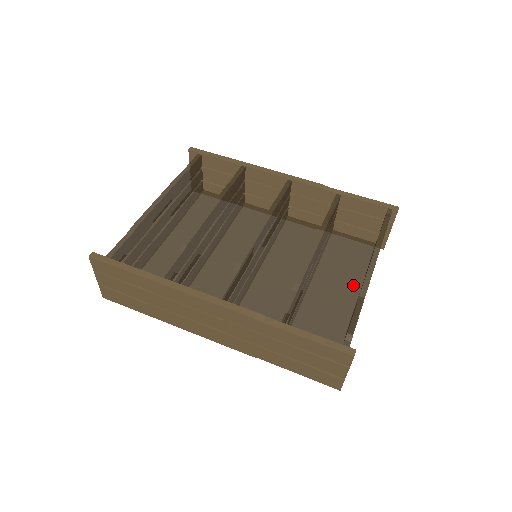
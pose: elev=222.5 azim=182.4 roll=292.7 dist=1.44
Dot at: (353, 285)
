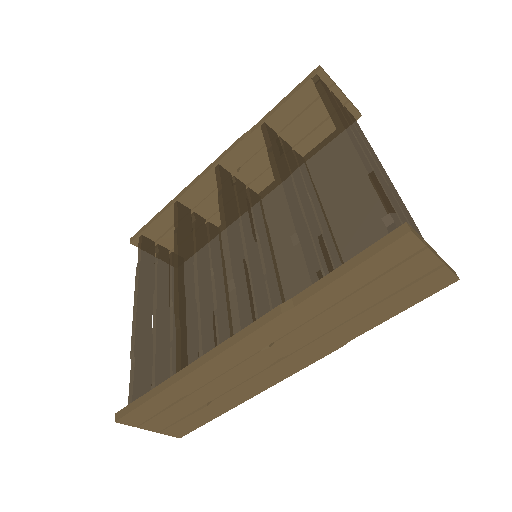
Dot at: occluded
